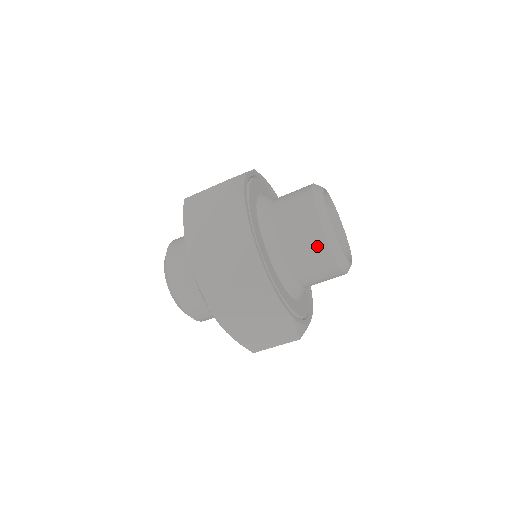
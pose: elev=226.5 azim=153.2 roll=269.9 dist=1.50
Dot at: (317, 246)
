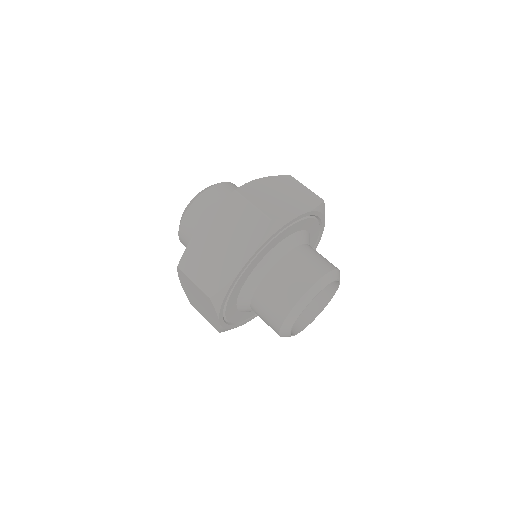
Dot at: (276, 315)
